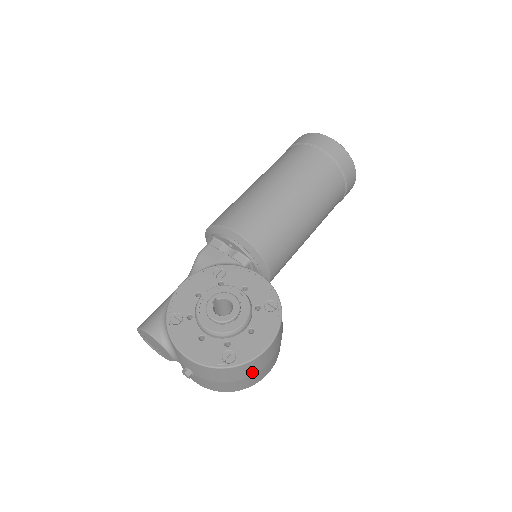
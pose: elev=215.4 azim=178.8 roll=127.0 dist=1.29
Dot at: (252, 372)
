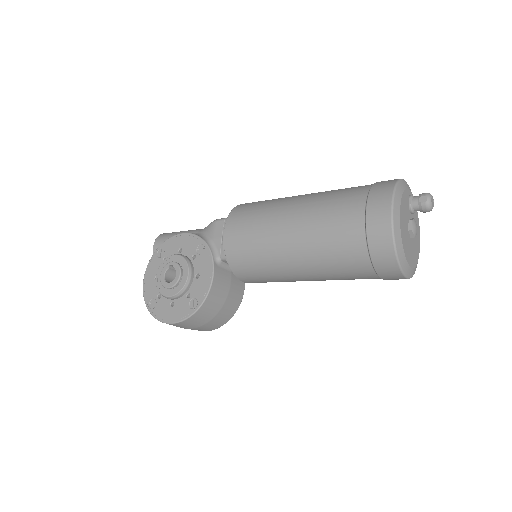
Dot at: occluded
